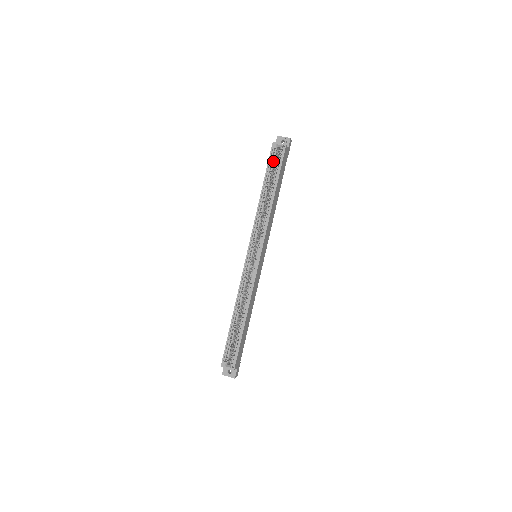
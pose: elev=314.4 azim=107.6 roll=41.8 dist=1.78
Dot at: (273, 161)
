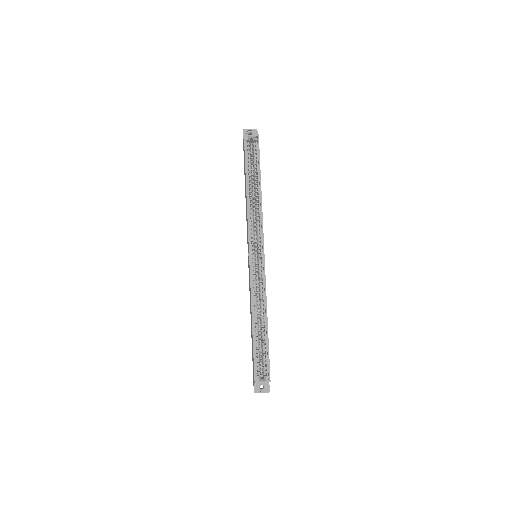
Dot at: occluded
